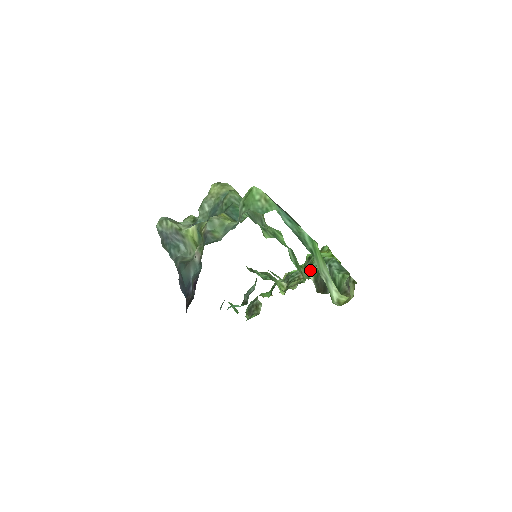
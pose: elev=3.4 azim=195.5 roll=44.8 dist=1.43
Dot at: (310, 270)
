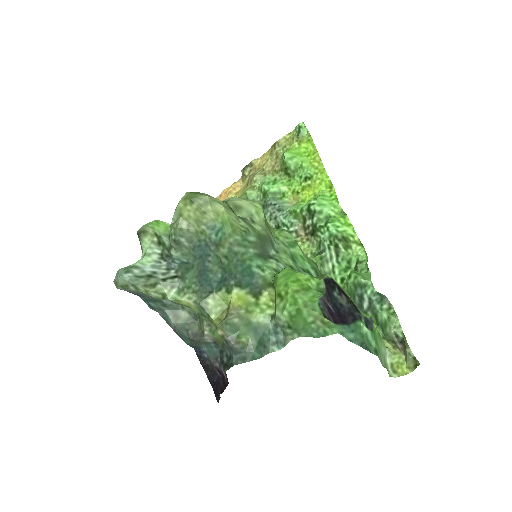
Dot at: (326, 259)
